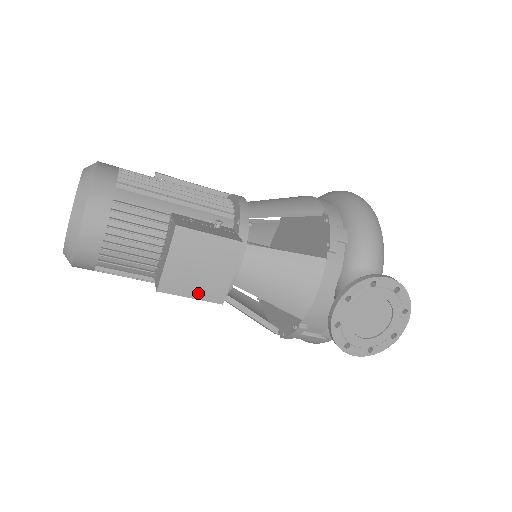
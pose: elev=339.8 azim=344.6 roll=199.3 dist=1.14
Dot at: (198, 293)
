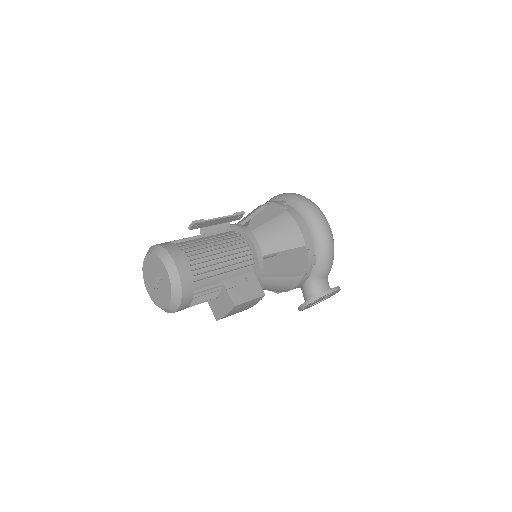
Dot at: occluded
